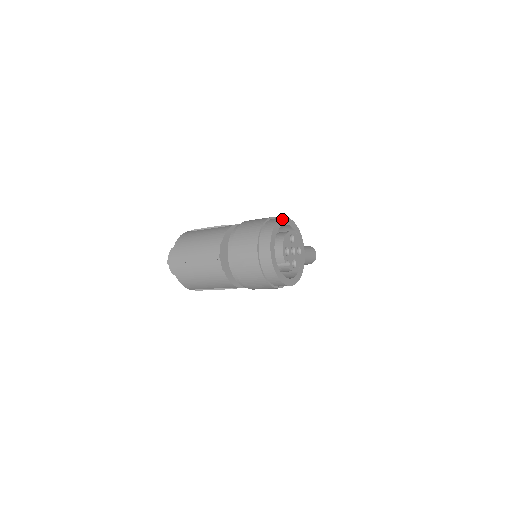
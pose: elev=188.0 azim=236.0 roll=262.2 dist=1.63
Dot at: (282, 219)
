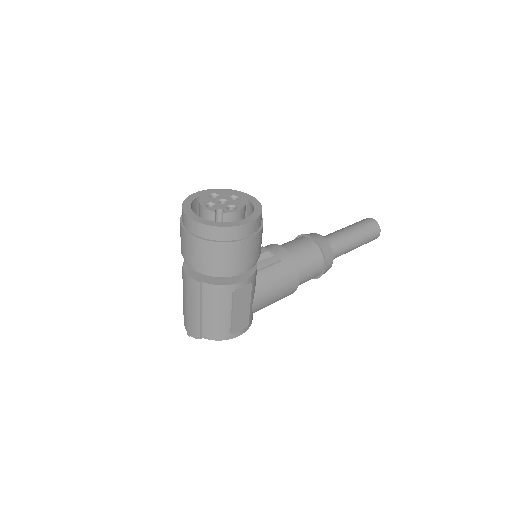
Dot at: (194, 194)
